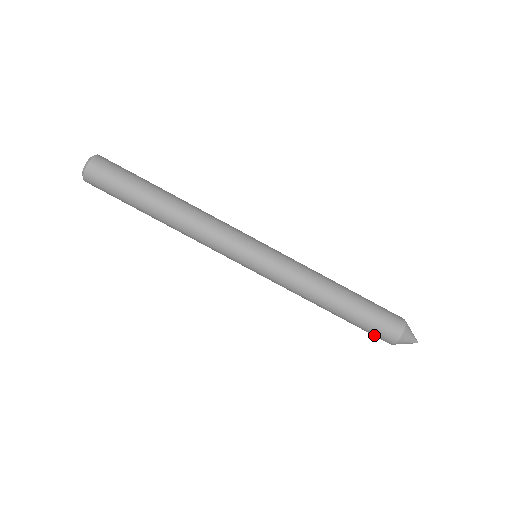
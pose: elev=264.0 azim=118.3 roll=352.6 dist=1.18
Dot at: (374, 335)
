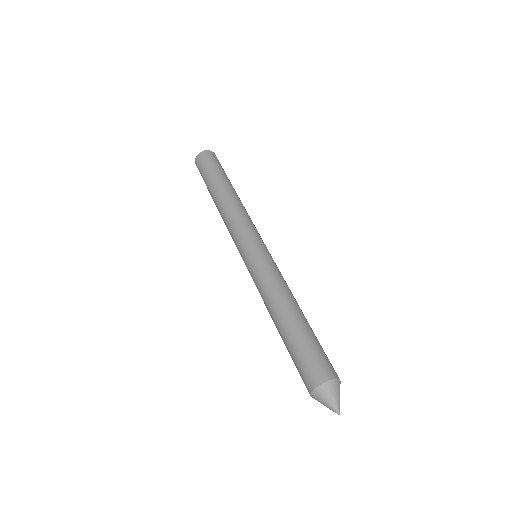
Dot at: (306, 366)
